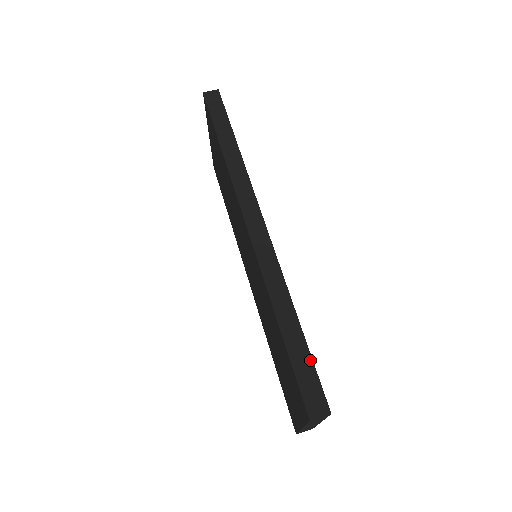
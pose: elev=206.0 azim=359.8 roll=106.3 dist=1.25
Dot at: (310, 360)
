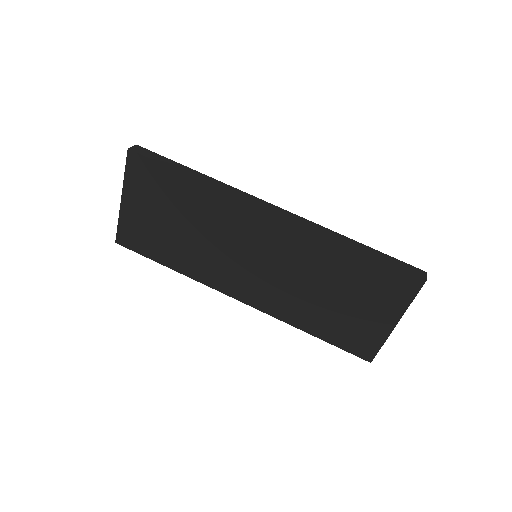
Dot at: (388, 256)
